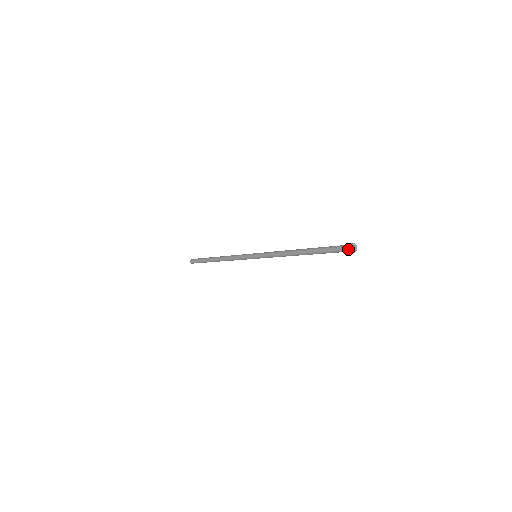
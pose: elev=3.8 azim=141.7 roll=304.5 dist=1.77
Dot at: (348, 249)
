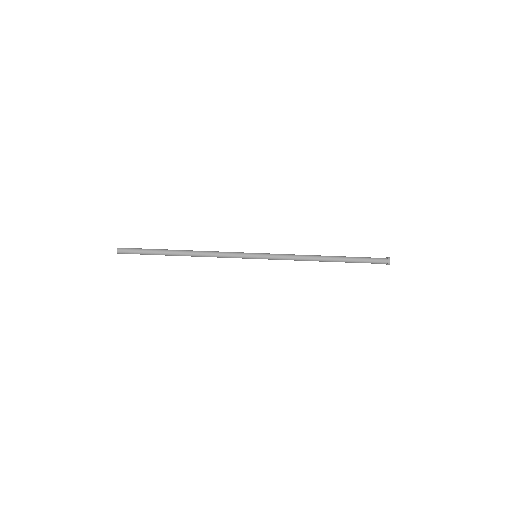
Dot at: (386, 259)
